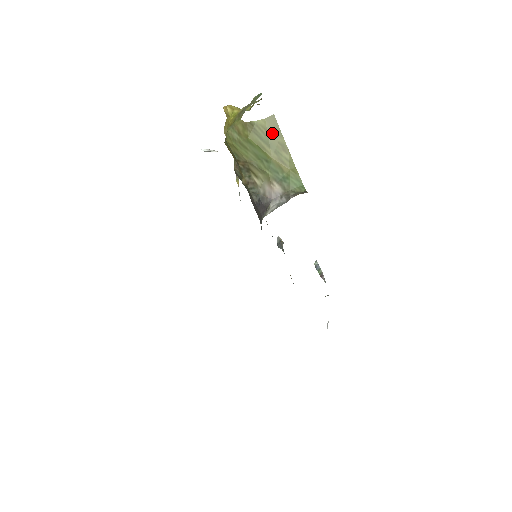
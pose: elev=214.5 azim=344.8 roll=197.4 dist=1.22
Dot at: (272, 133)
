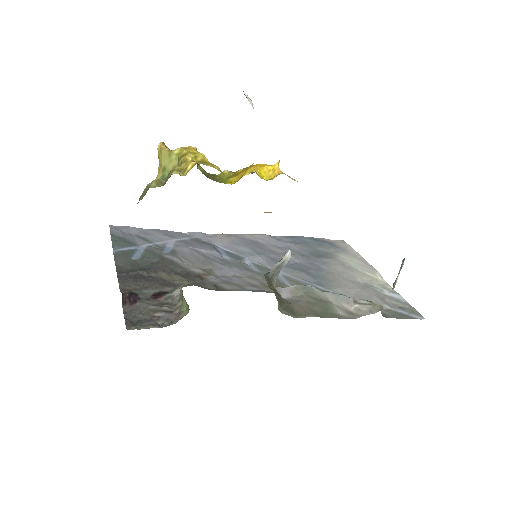
Dot at: occluded
